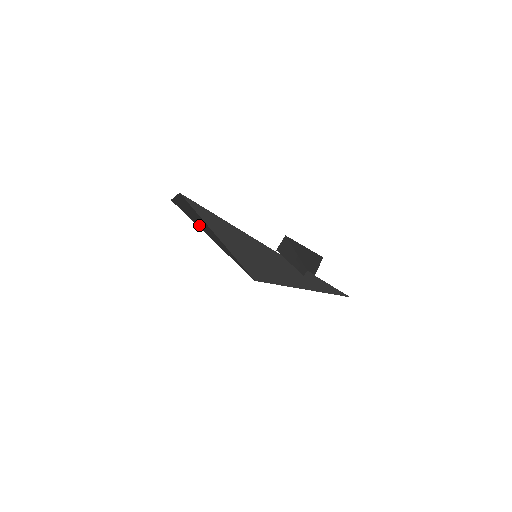
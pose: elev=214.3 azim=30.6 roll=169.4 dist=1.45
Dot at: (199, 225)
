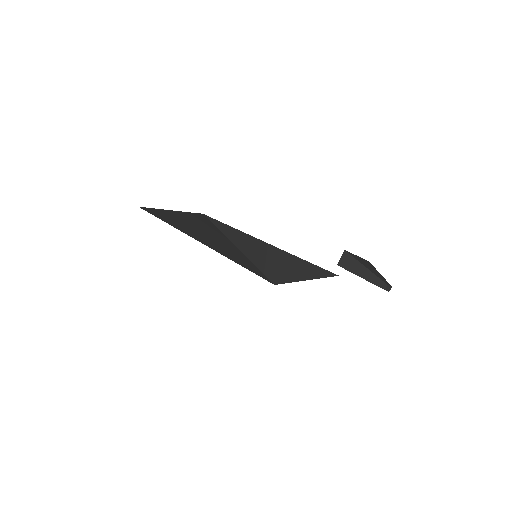
Dot at: (195, 235)
